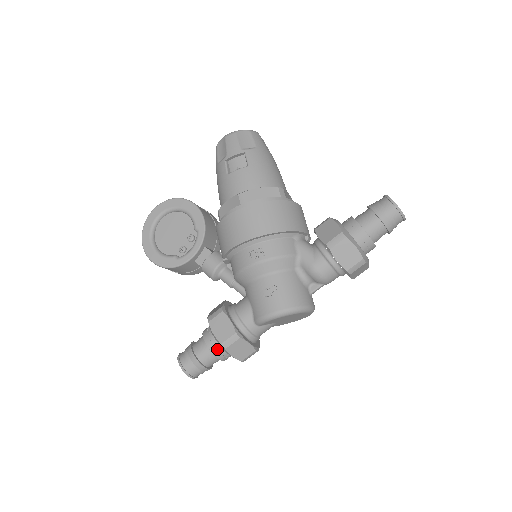
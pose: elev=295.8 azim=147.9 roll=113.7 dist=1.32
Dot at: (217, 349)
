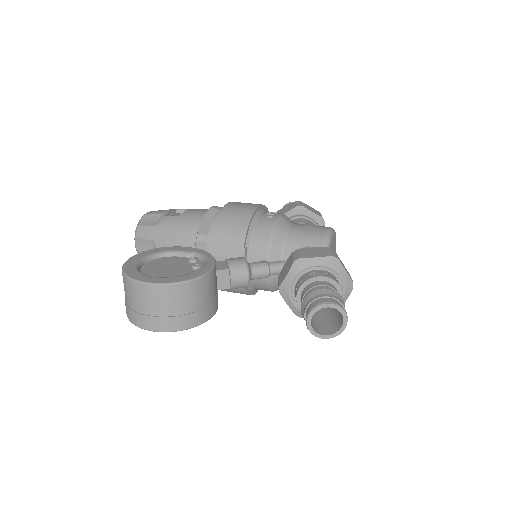
Dot at: (331, 276)
